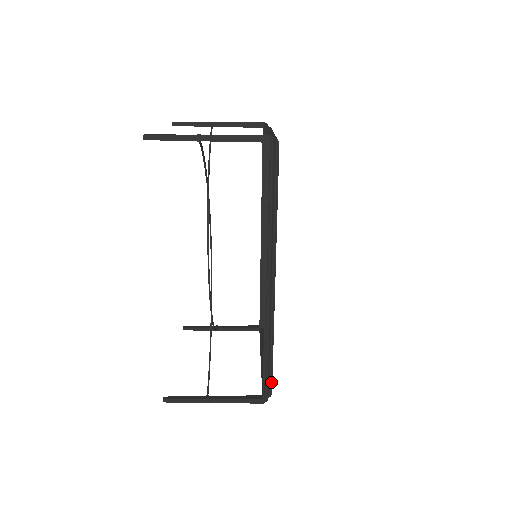
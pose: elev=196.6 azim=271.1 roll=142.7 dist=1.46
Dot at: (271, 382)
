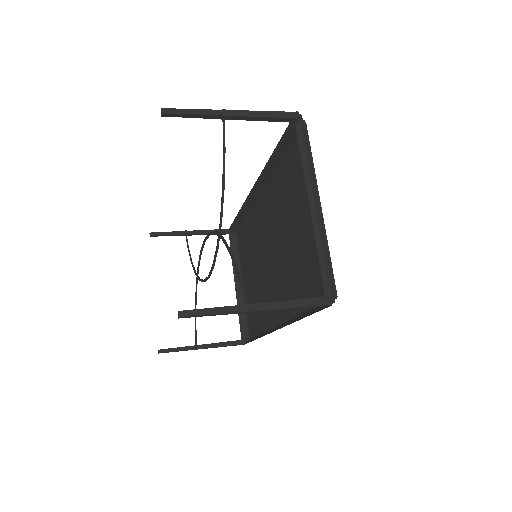
Dot at: (252, 337)
